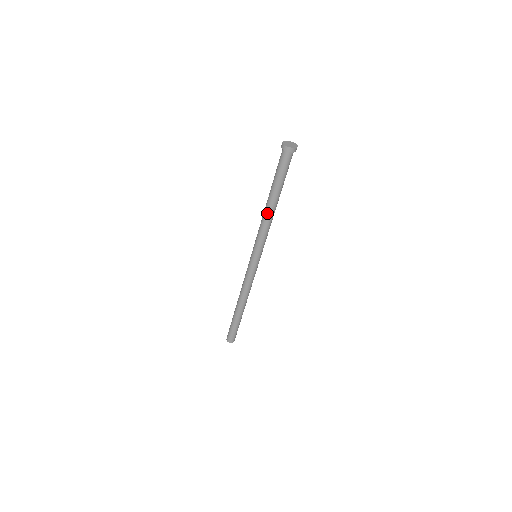
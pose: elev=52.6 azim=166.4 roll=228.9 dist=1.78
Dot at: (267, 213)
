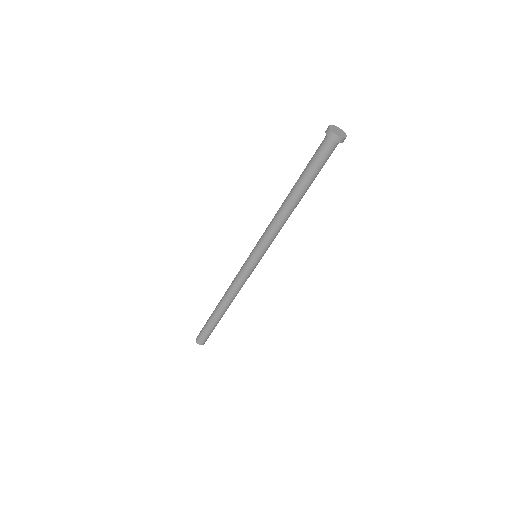
Dot at: (290, 212)
